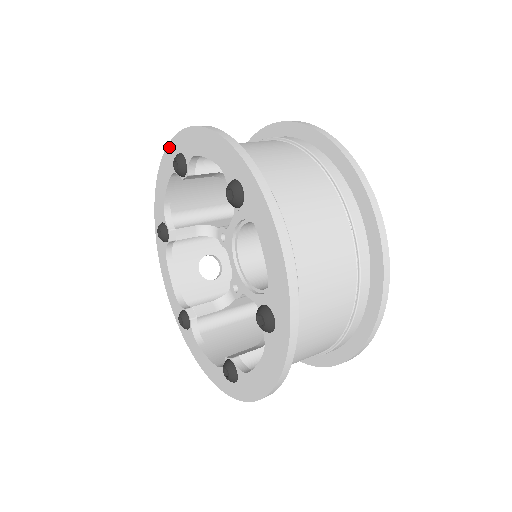
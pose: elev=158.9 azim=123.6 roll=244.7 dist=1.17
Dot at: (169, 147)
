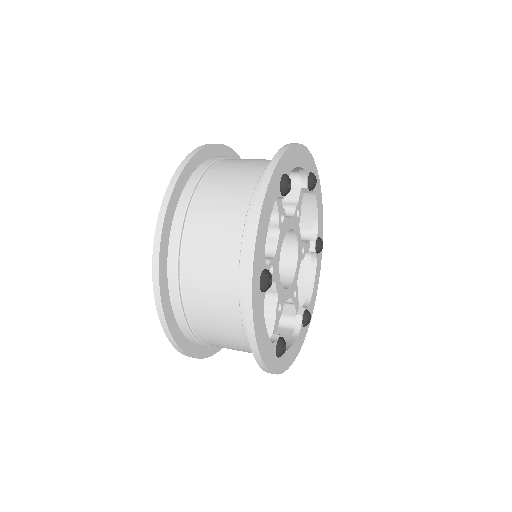
Dot at: occluded
